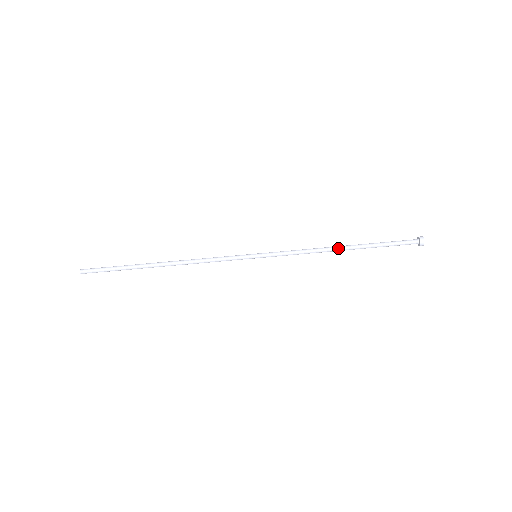
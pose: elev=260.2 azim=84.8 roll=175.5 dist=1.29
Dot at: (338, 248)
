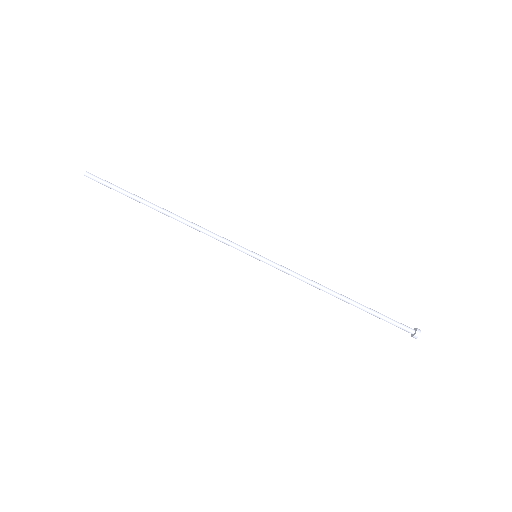
Dot at: (335, 296)
